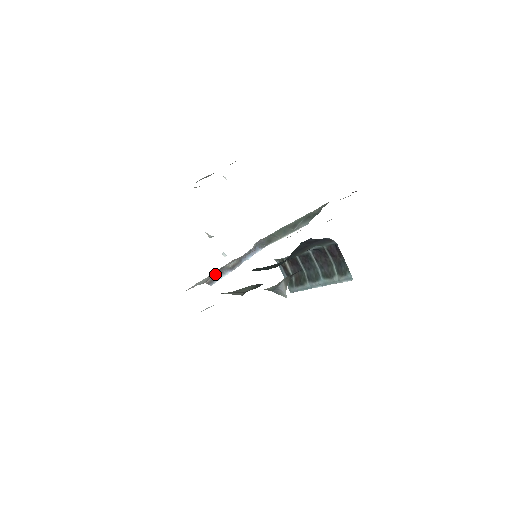
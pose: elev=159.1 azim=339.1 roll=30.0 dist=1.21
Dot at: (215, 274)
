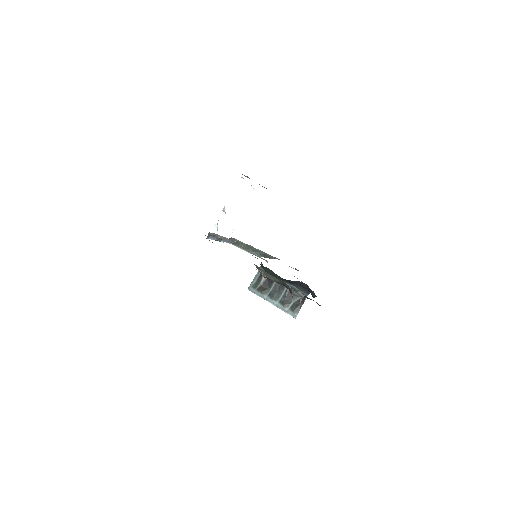
Dot at: occluded
